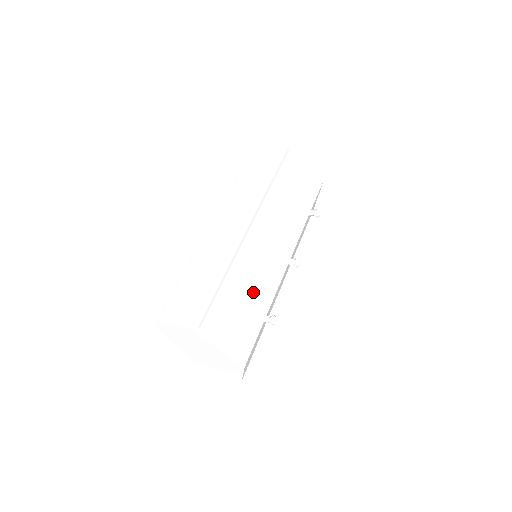
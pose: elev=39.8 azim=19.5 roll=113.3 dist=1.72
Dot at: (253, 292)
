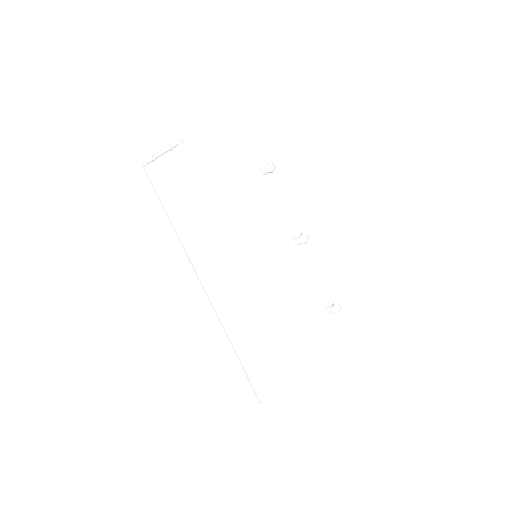
Dot at: (304, 309)
